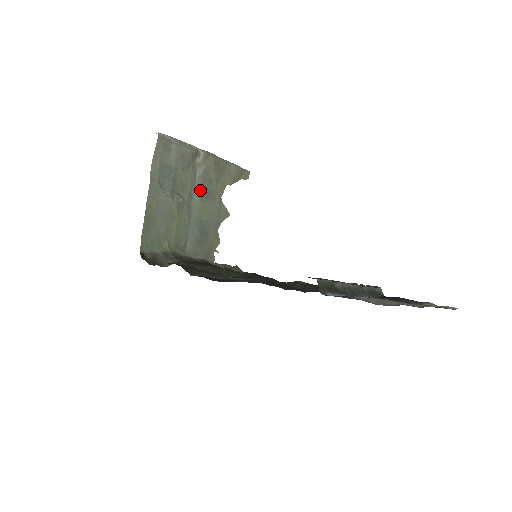
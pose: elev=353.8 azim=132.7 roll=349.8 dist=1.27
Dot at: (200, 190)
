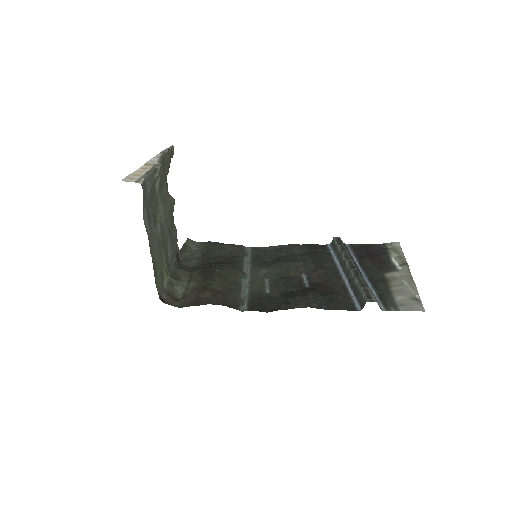
Dot at: (160, 201)
